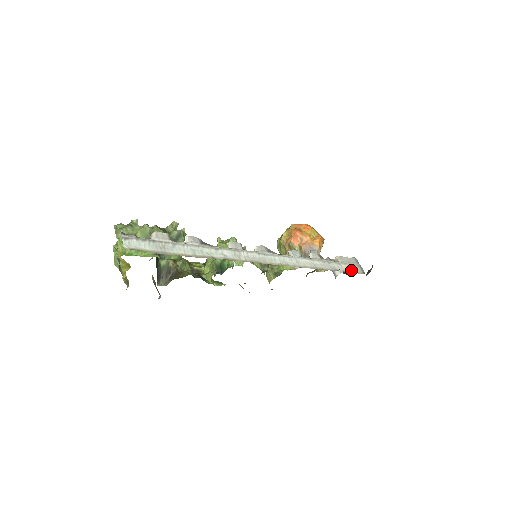
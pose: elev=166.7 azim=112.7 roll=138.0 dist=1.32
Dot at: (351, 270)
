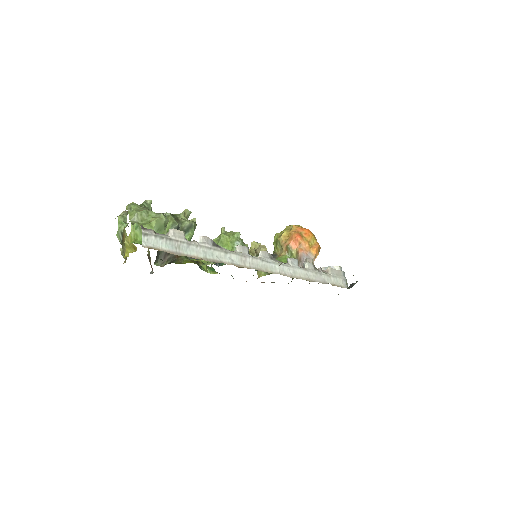
Dot at: (338, 284)
